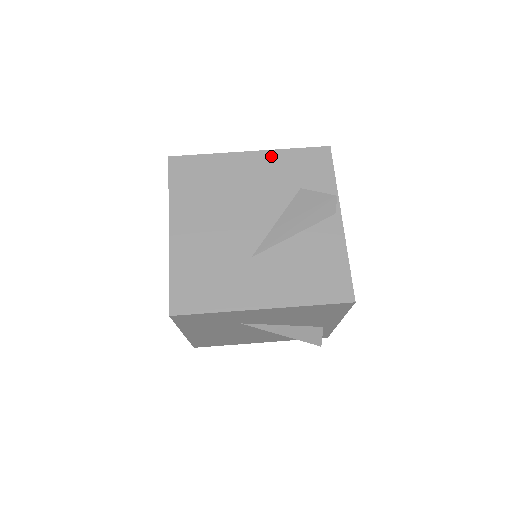
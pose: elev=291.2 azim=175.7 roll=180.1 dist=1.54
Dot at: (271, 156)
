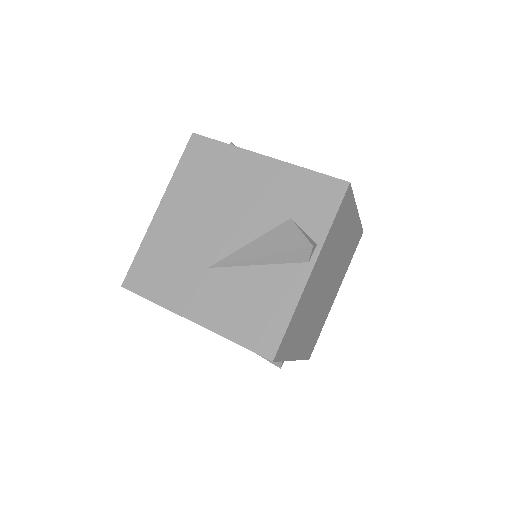
Dot at: (283, 169)
